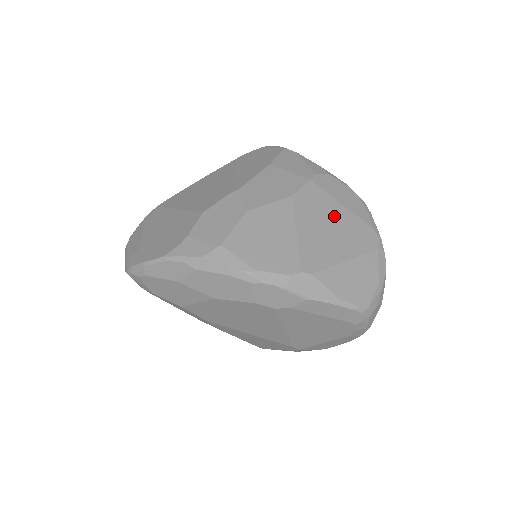
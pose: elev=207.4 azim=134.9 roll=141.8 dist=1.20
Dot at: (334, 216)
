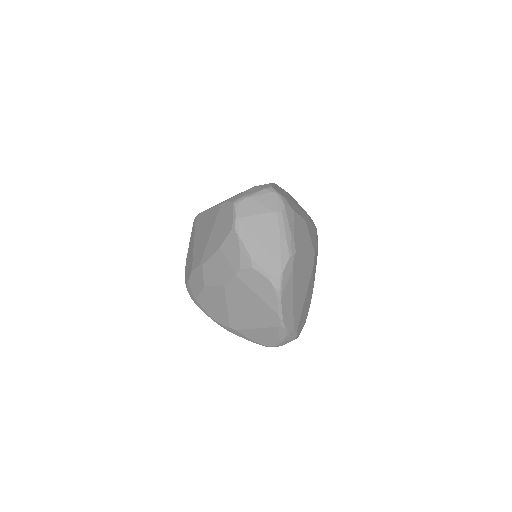
Dot at: (251, 302)
